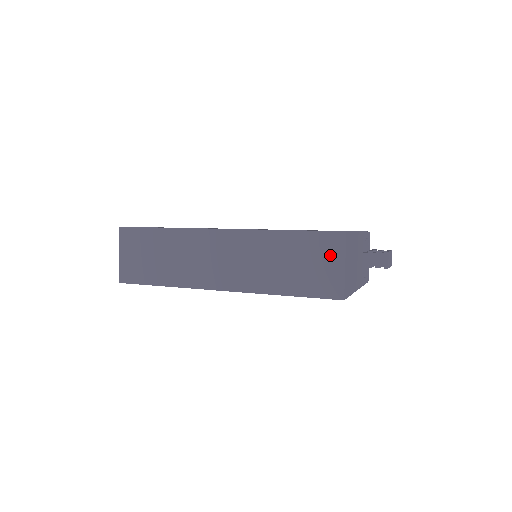
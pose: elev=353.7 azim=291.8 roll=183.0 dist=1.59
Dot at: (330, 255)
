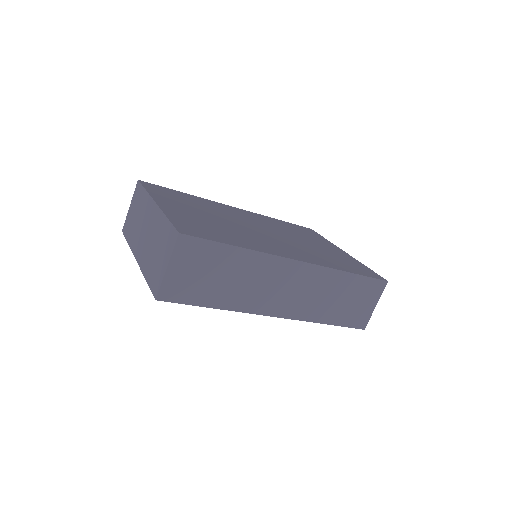
Dot at: (371, 297)
